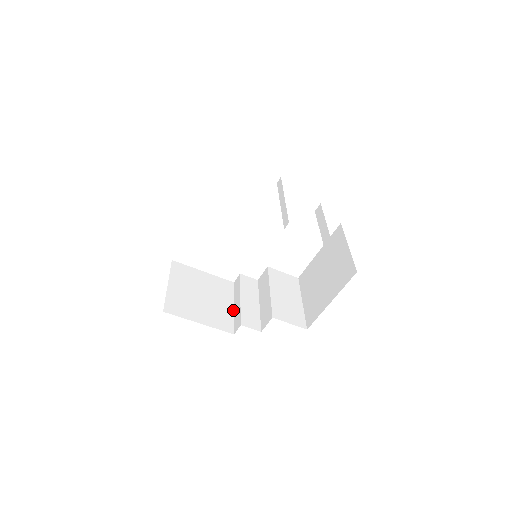
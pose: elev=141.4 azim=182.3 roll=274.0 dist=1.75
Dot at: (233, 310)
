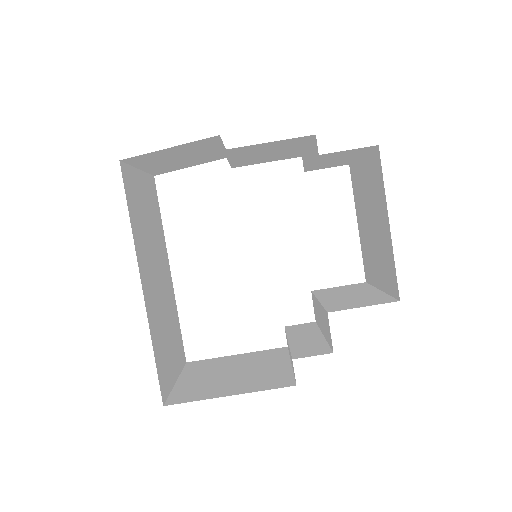
Dot at: (290, 366)
